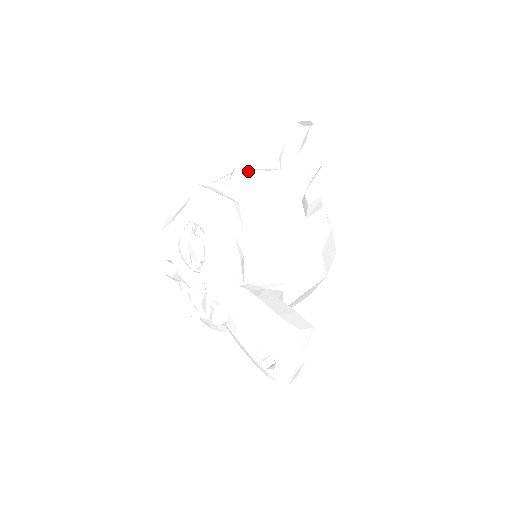
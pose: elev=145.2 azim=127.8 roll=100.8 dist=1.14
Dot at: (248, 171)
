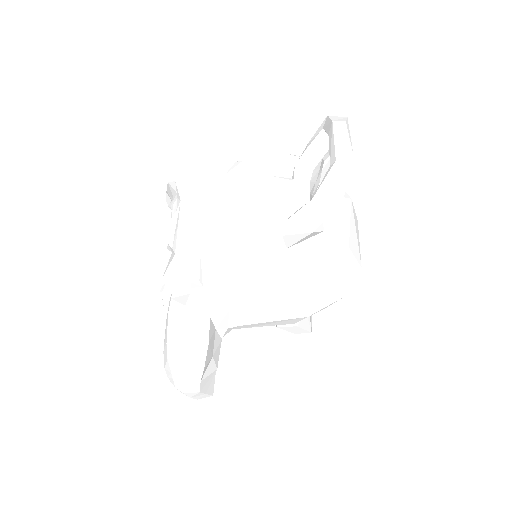
Dot at: (254, 167)
